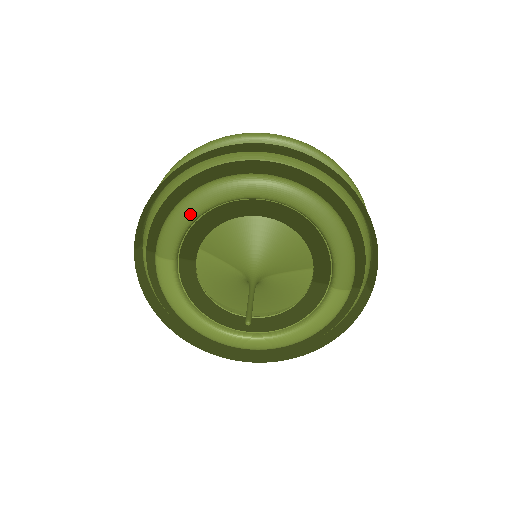
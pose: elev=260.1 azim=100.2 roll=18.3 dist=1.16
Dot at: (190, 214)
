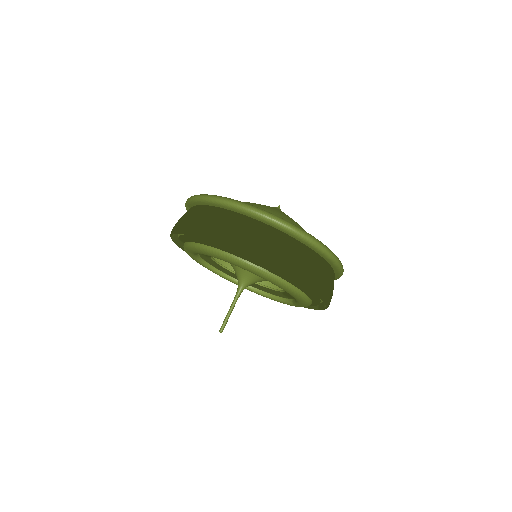
Dot at: (207, 255)
